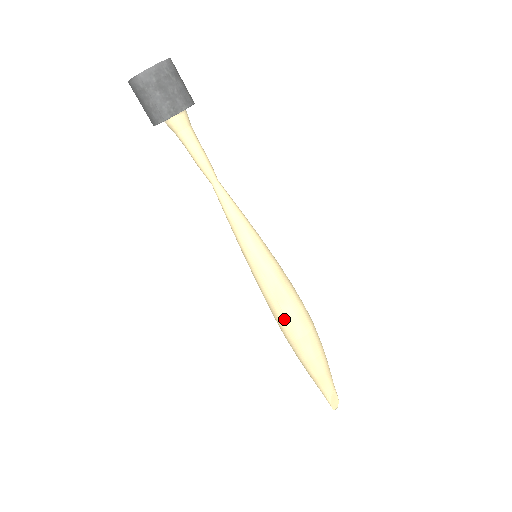
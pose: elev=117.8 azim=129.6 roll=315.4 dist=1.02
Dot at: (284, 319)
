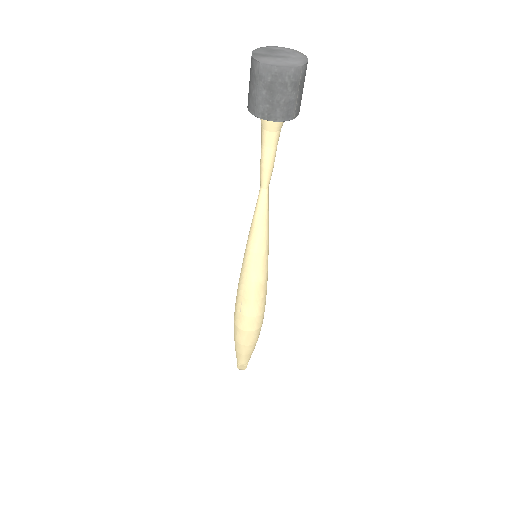
Dot at: (239, 311)
